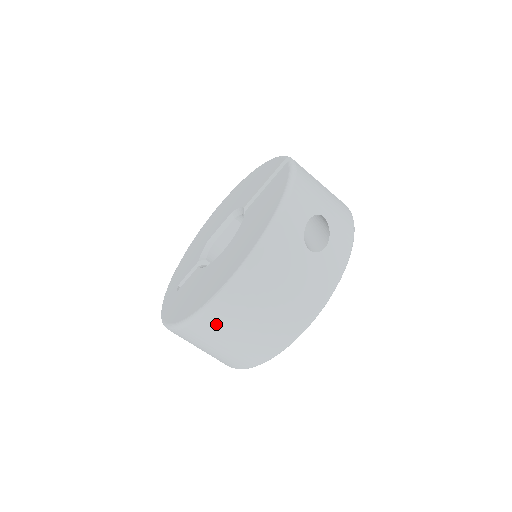
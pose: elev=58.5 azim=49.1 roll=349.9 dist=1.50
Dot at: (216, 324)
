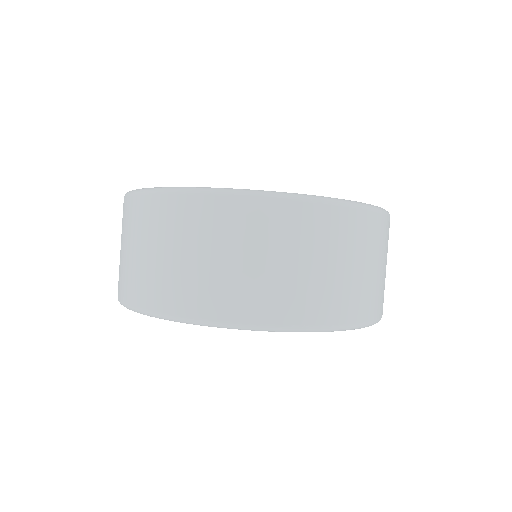
Dot at: (373, 232)
